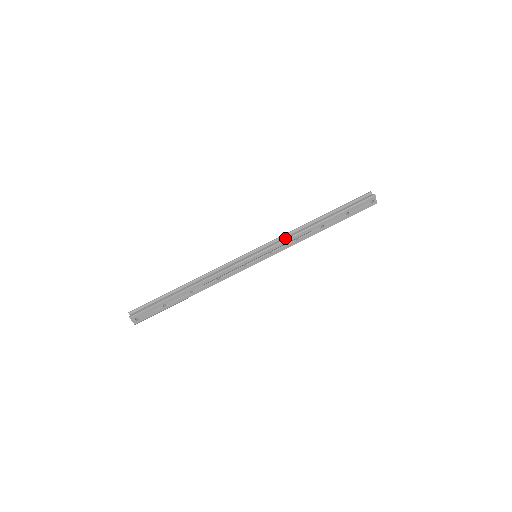
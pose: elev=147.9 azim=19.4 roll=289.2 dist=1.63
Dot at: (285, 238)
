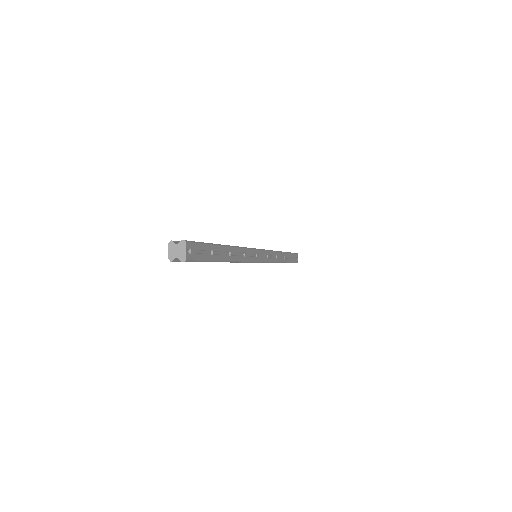
Dot at: (271, 250)
